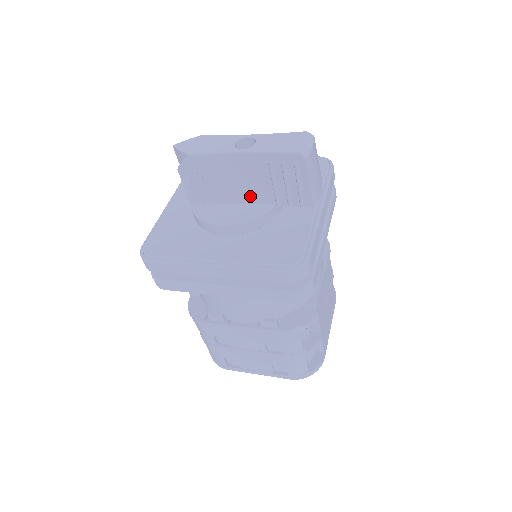
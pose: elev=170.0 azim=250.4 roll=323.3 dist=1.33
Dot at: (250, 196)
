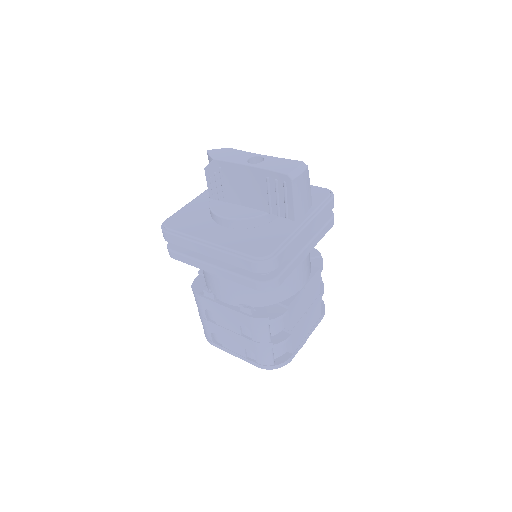
Dot at: (252, 202)
